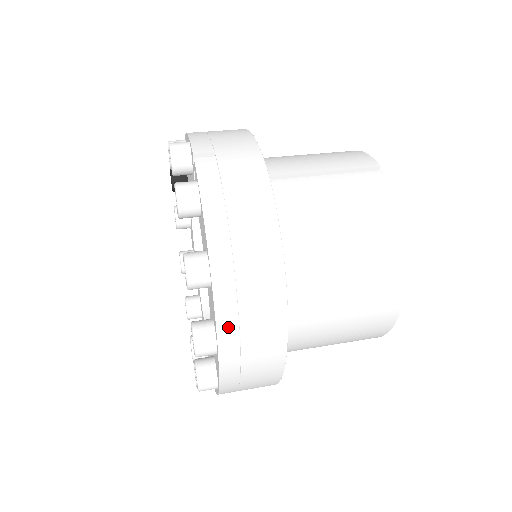
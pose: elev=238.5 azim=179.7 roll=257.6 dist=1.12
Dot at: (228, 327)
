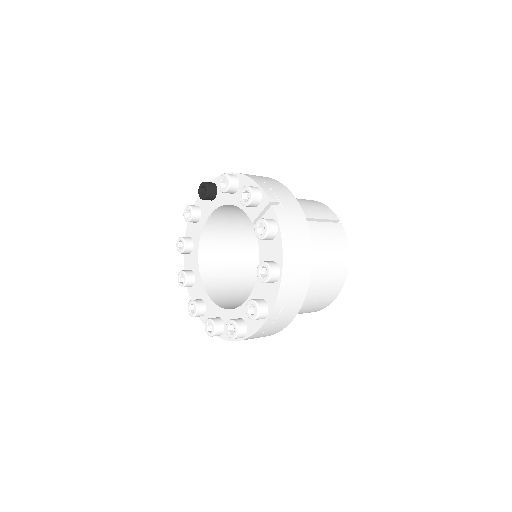
Dot at: (279, 306)
